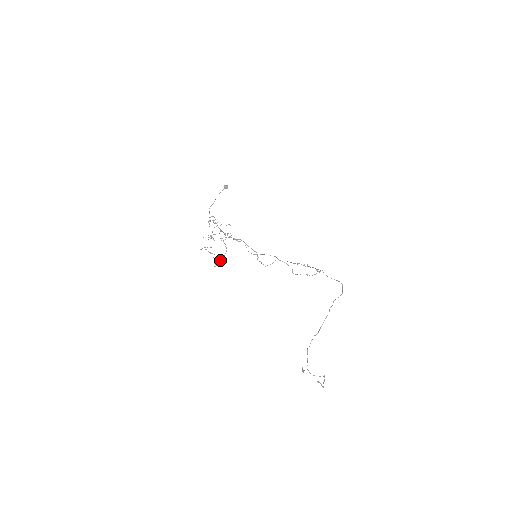
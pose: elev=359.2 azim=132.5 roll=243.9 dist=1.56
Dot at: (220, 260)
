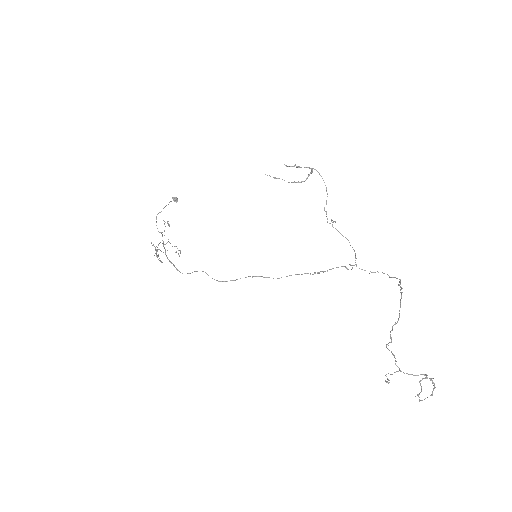
Dot at: (310, 173)
